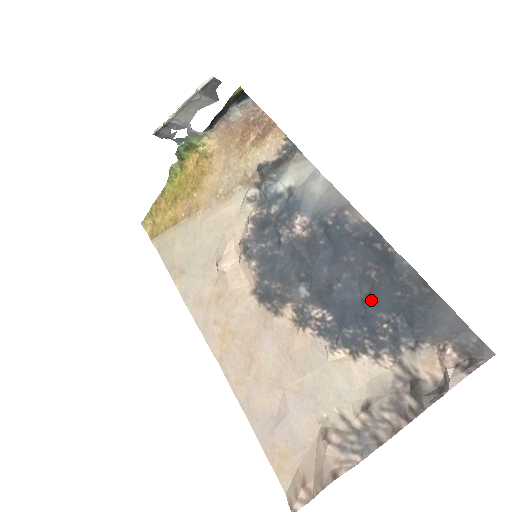
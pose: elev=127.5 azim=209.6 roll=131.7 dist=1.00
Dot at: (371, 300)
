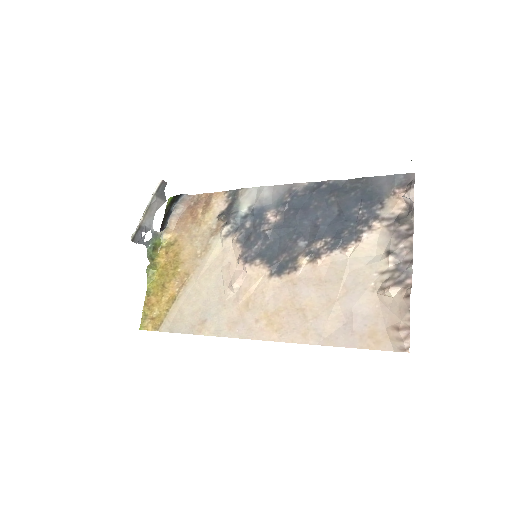
Dot at: (343, 209)
